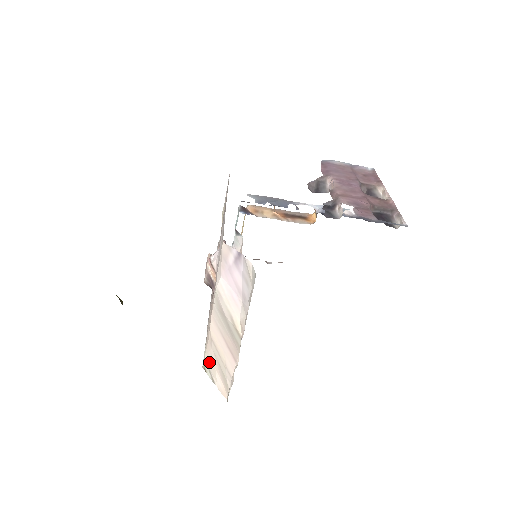
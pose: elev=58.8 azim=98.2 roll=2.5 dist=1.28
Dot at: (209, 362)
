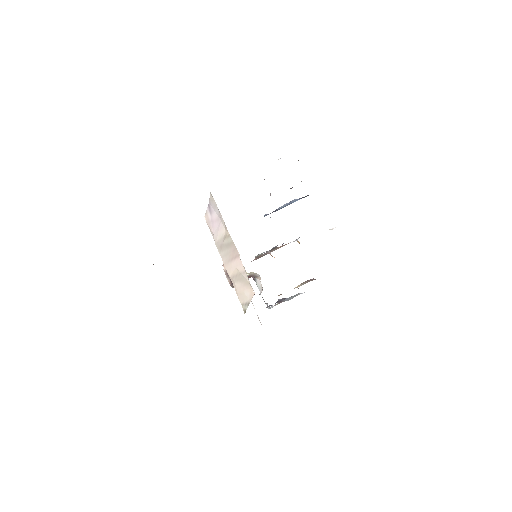
Dot at: (241, 298)
